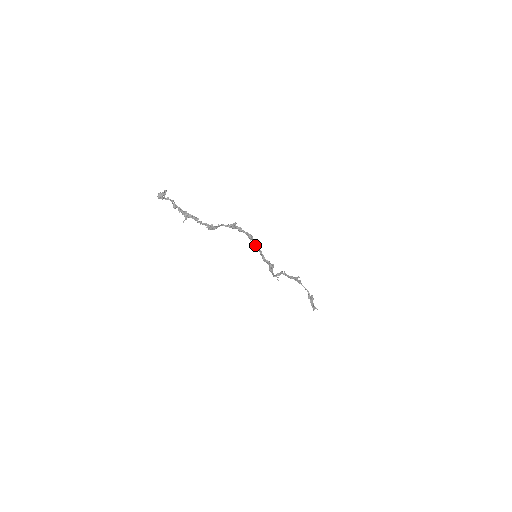
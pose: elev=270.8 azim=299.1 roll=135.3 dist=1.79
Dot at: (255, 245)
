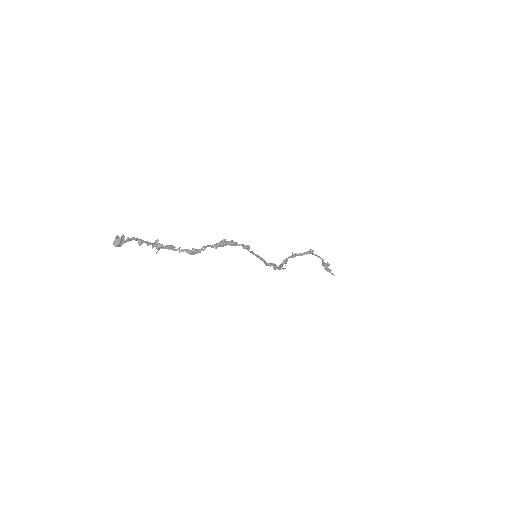
Dot at: occluded
